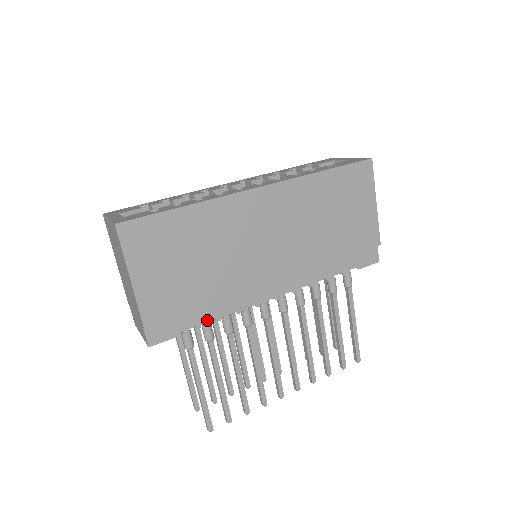
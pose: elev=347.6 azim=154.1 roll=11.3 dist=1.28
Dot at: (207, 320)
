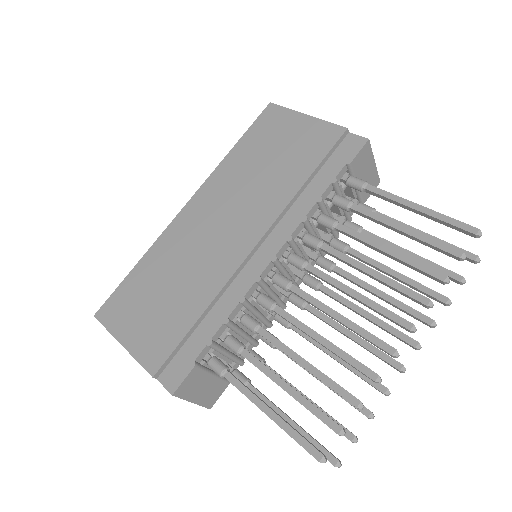
Dot at: (215, 331)
